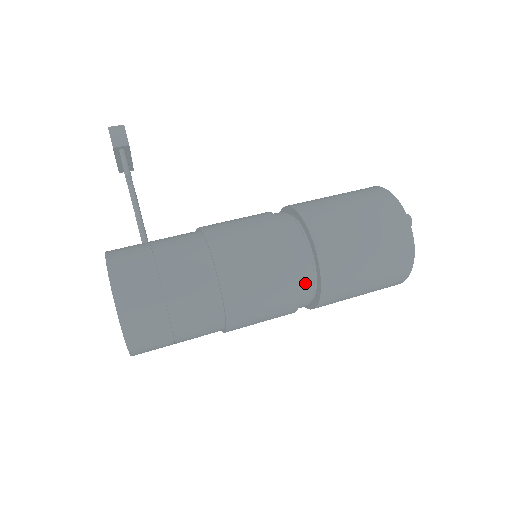
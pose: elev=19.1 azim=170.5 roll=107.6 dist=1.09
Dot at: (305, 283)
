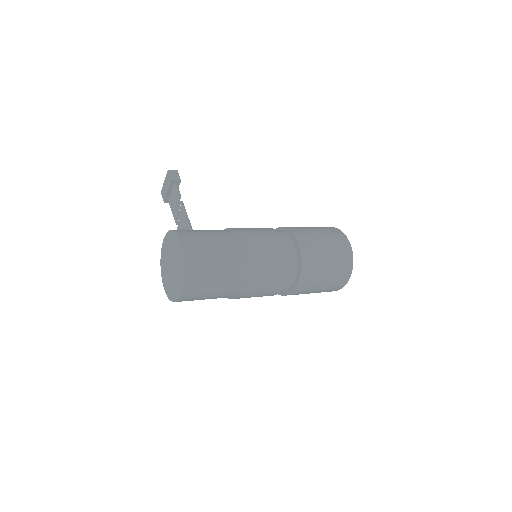
Dot at: (292, 265)
